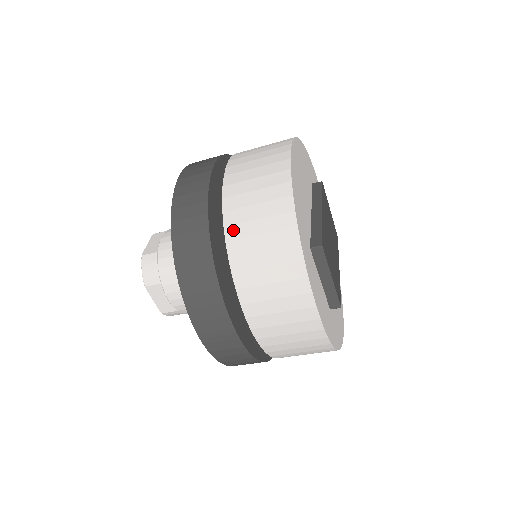
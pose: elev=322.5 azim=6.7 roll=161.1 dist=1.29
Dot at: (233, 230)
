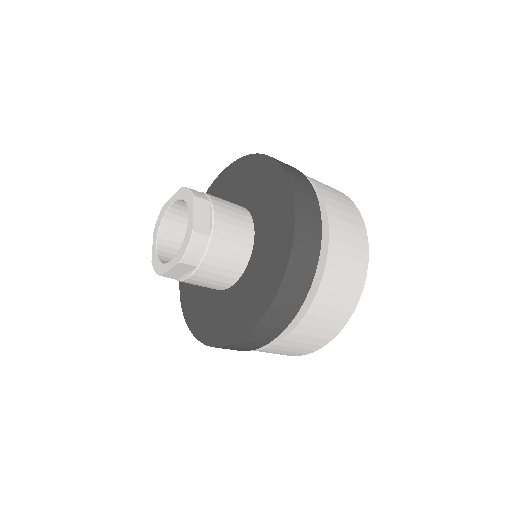
Dot at: (322, 296)
